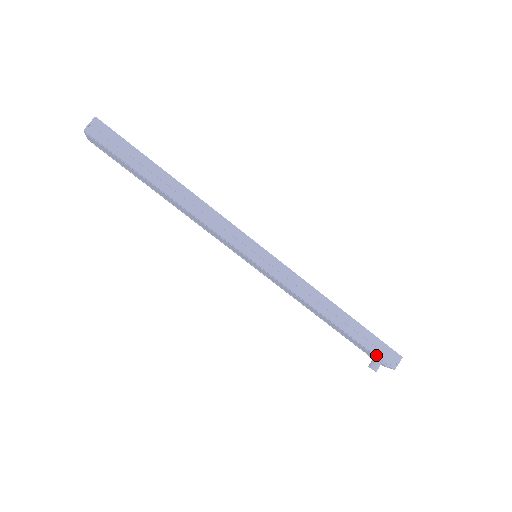
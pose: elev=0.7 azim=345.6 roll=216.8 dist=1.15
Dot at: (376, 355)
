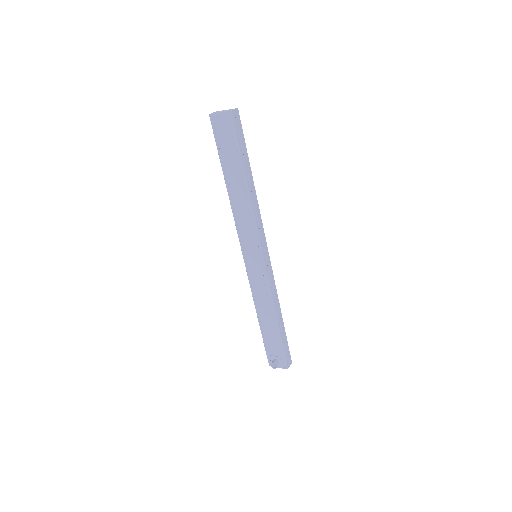
Dot at: (285, 355)
